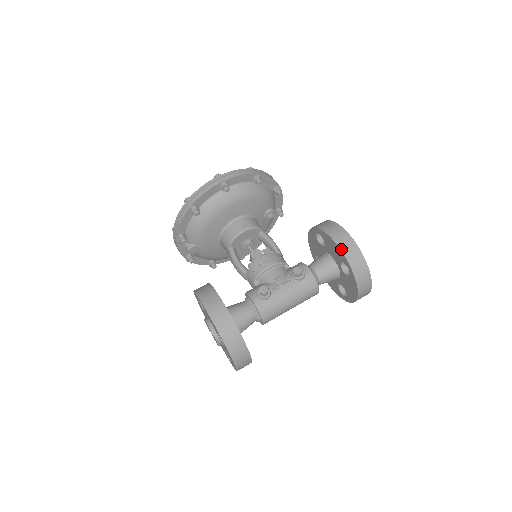
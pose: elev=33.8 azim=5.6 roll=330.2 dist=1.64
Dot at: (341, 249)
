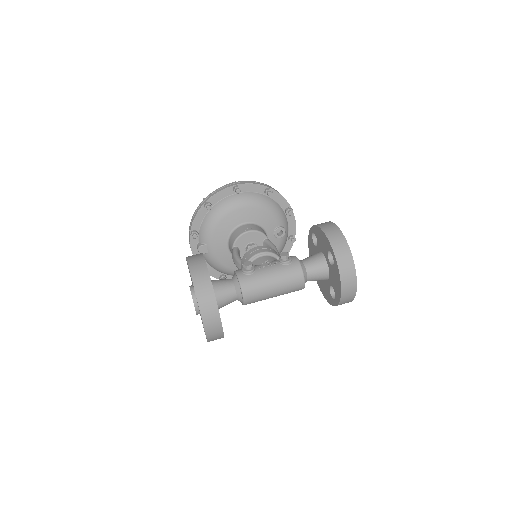
Dot at: (326, 235)
